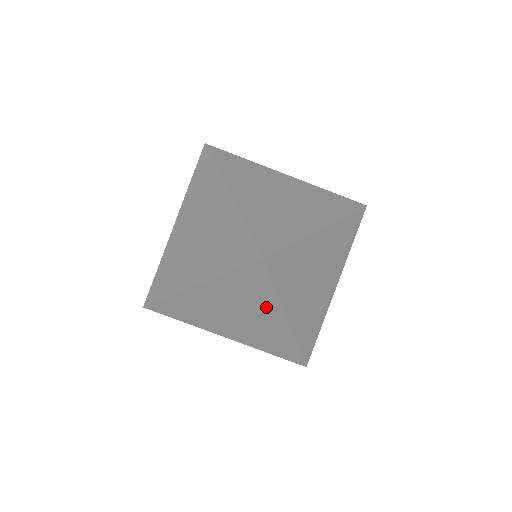
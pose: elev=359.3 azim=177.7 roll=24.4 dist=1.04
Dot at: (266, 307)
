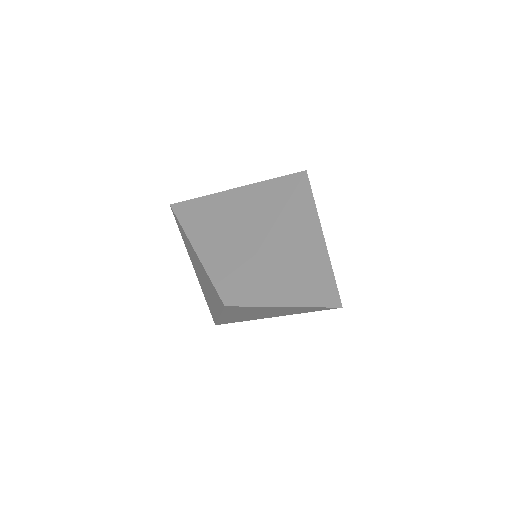
Dot at: (266, 216)
